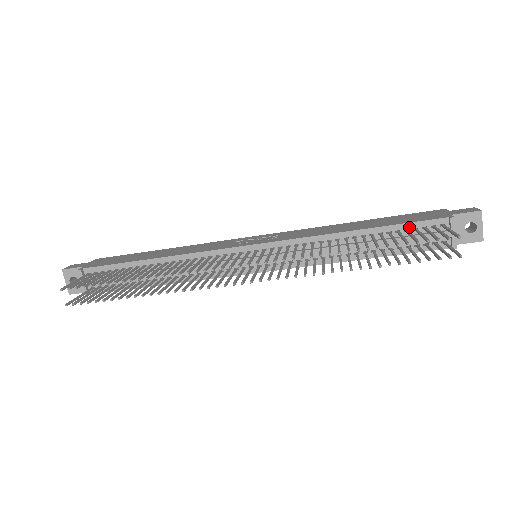
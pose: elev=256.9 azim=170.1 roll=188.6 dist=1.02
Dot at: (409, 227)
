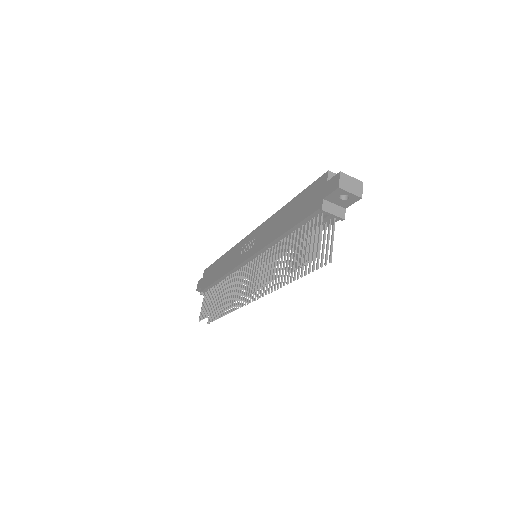
Dot at: (305, 222)
